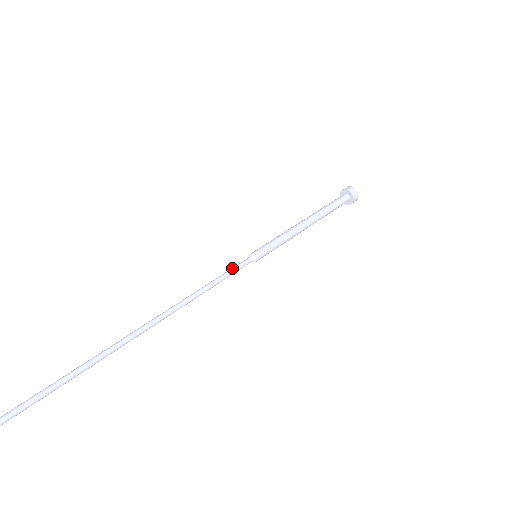
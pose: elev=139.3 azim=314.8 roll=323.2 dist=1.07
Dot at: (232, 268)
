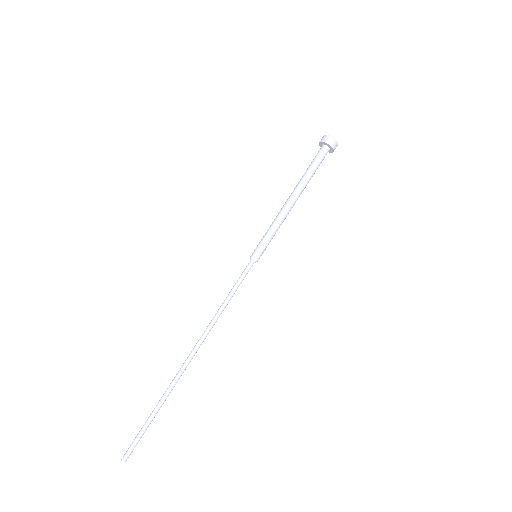
Dot at: (240, 279)
